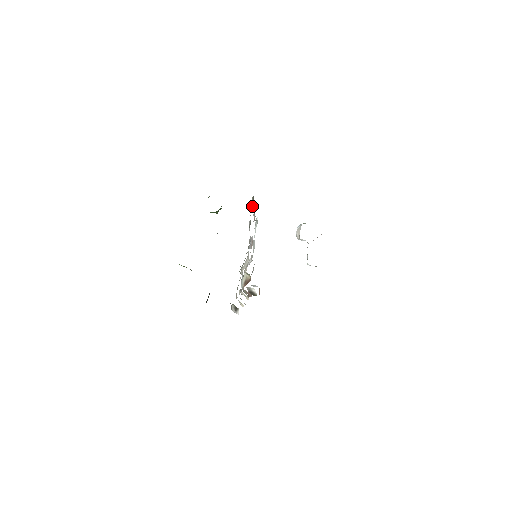
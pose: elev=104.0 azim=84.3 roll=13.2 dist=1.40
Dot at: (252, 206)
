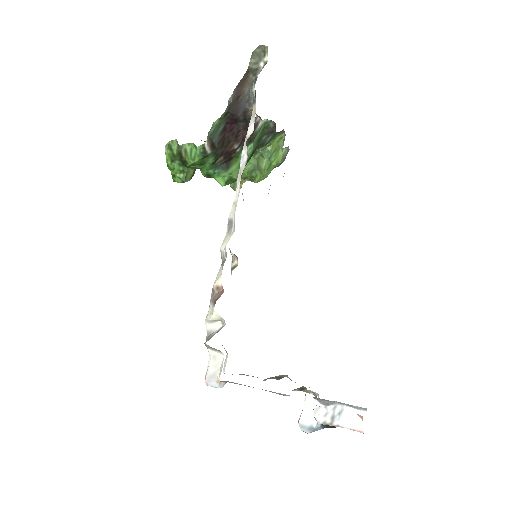
Dot at: occluded
